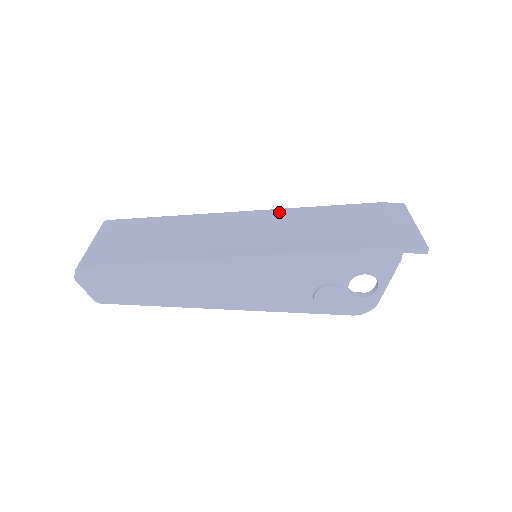
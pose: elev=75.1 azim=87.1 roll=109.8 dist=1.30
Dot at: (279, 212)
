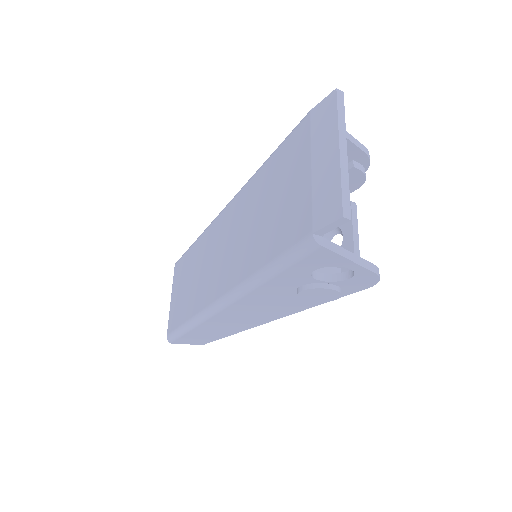
Dot at: (239, 198)
